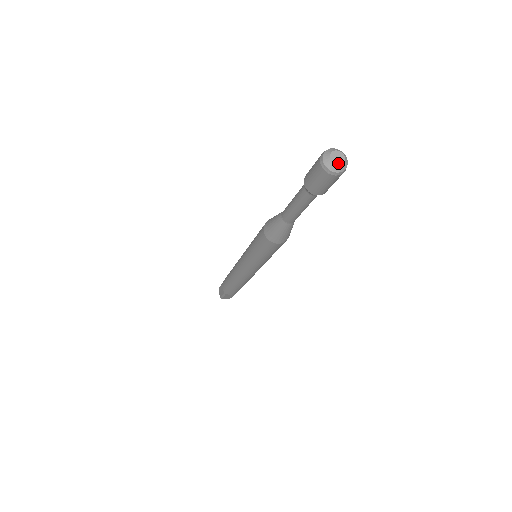
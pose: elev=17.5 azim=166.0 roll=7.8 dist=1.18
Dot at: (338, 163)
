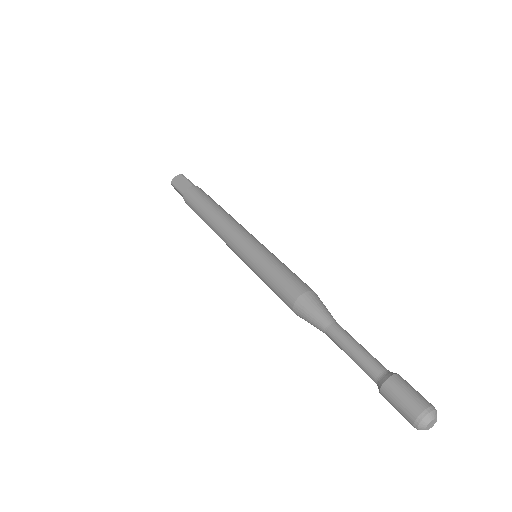
Dot at: occluded
